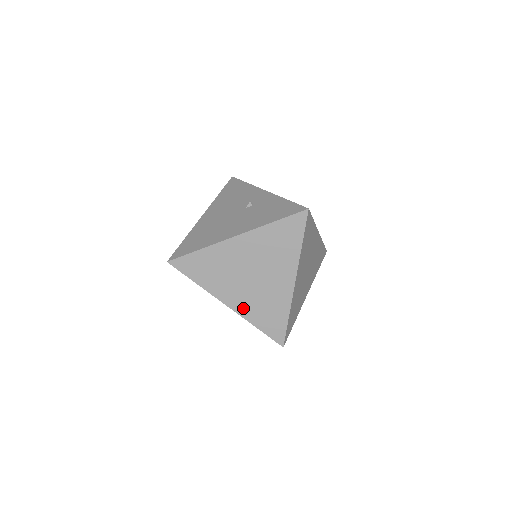
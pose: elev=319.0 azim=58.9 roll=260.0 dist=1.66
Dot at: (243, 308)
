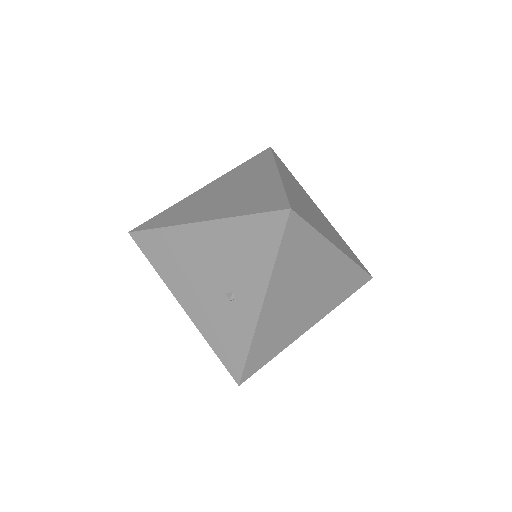
Dot at: occluded
